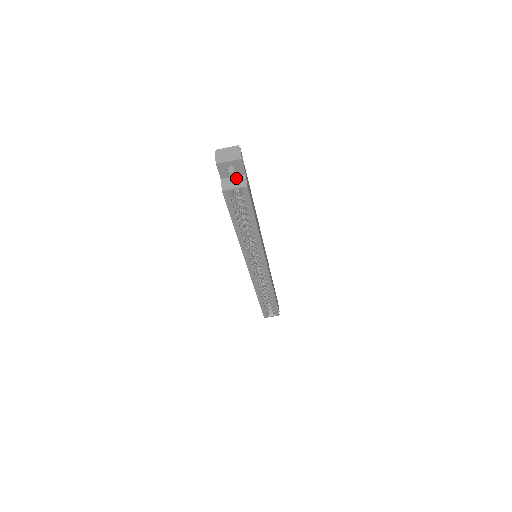
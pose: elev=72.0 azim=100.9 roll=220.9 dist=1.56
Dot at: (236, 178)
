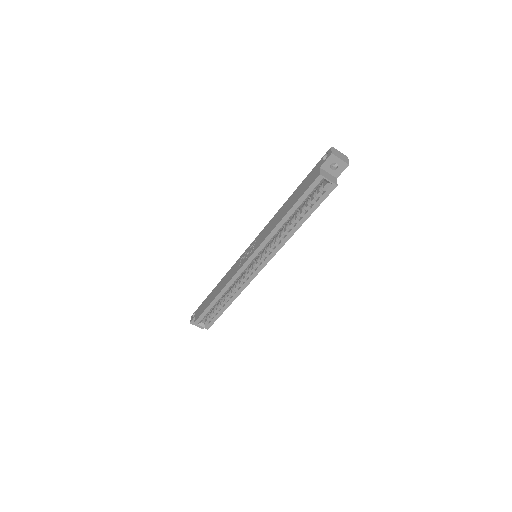
Dot at: (331, 175)
